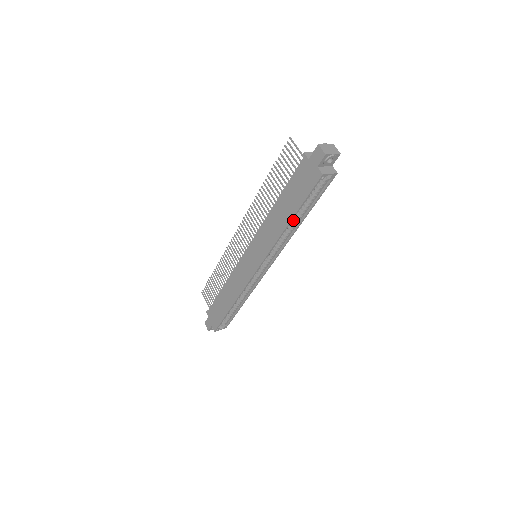
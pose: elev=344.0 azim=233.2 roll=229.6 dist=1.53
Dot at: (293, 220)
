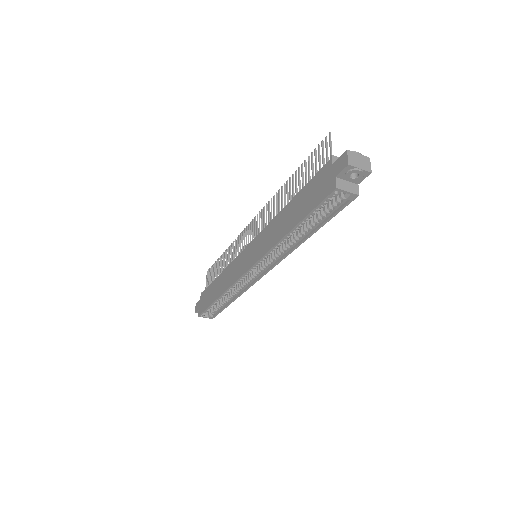
Dot at: (299, 232)
